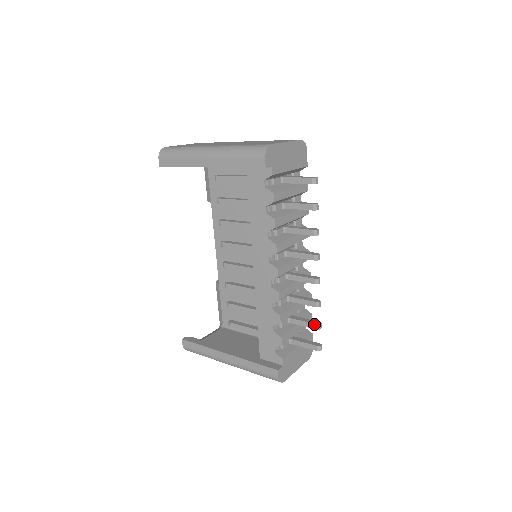
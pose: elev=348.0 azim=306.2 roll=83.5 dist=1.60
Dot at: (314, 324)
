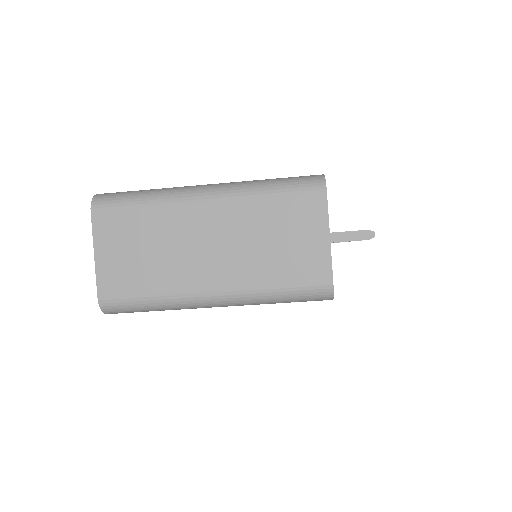
Dot at: occluded
